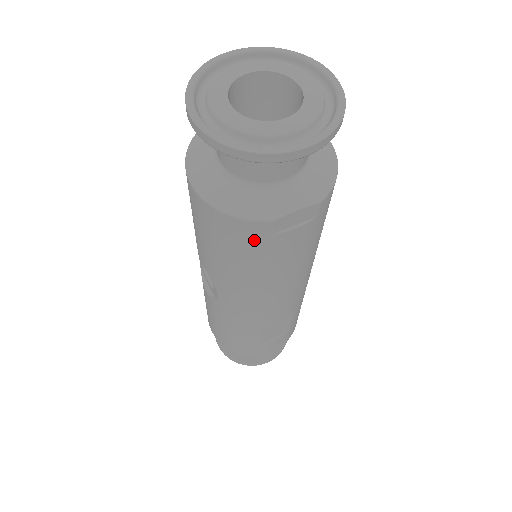
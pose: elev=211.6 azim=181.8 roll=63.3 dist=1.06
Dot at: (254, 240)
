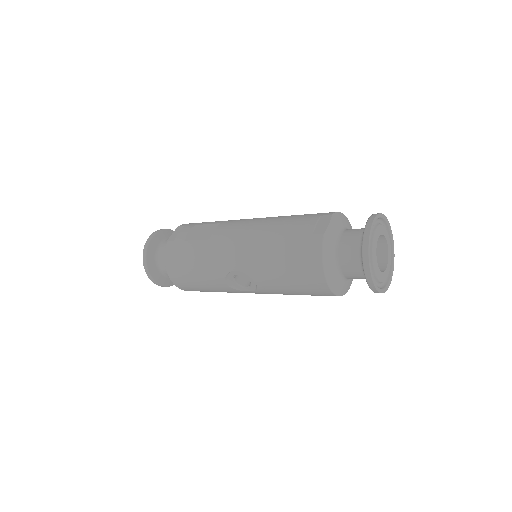
Dot at: occluded
